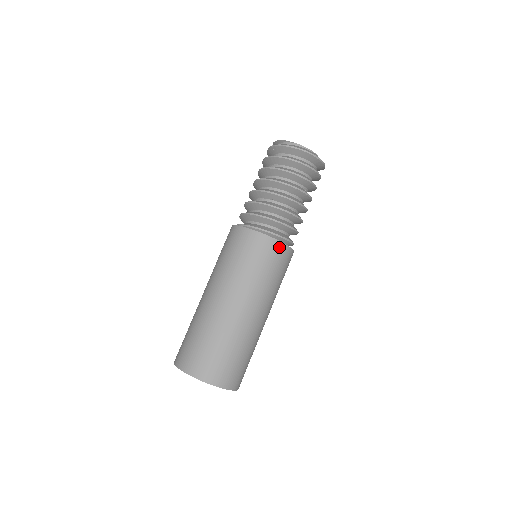
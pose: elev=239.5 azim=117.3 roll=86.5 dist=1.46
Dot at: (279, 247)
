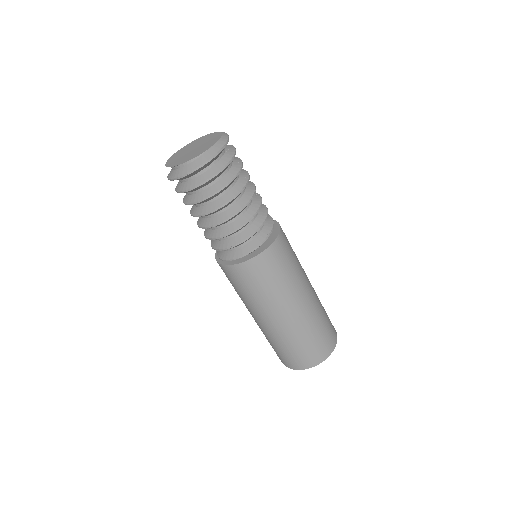
Dot at: (263, 257)
